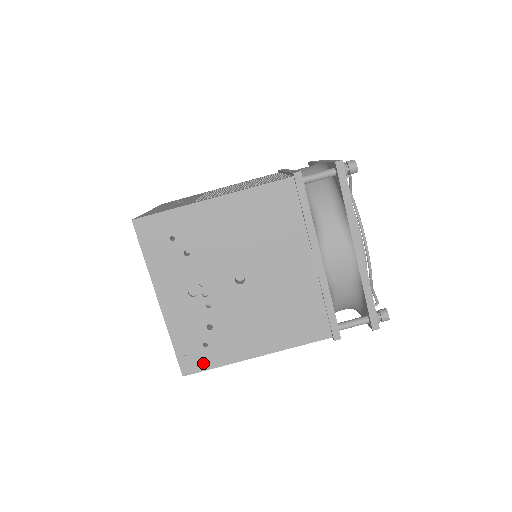
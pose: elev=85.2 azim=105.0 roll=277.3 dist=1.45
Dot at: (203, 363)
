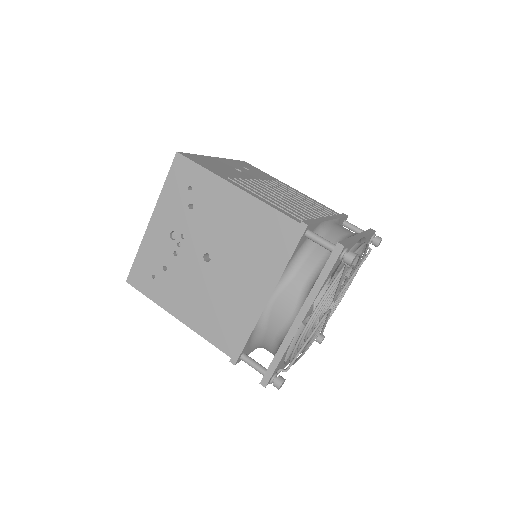
Dot at: (143, 286)
